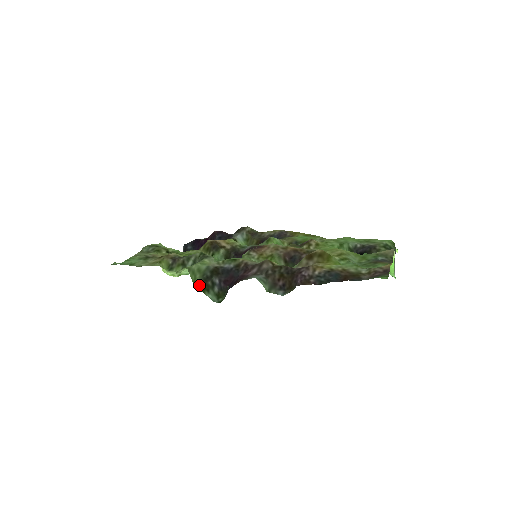
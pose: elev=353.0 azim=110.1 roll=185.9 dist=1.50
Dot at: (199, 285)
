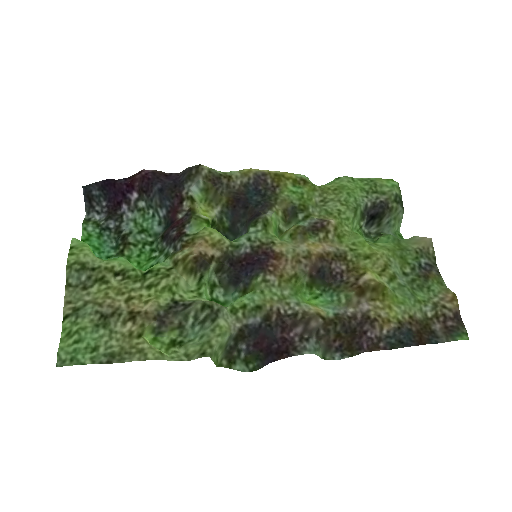
Dot at: (223, 362)
